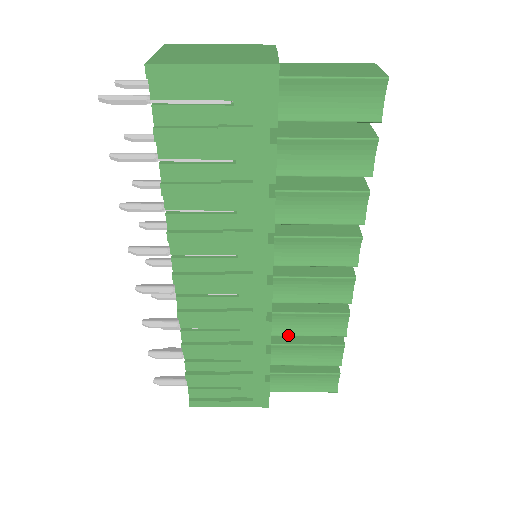
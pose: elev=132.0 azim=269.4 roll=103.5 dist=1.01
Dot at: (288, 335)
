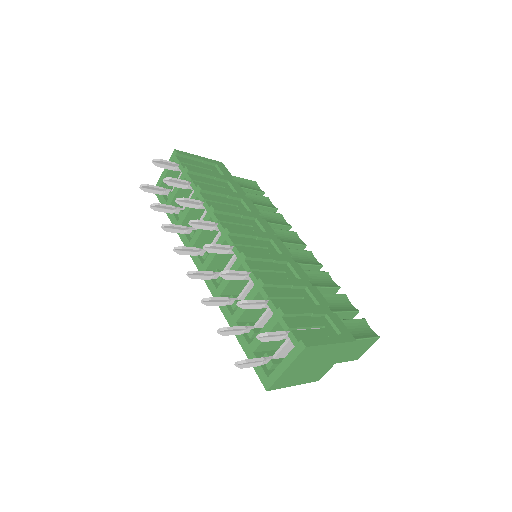
Dot at: occluded
